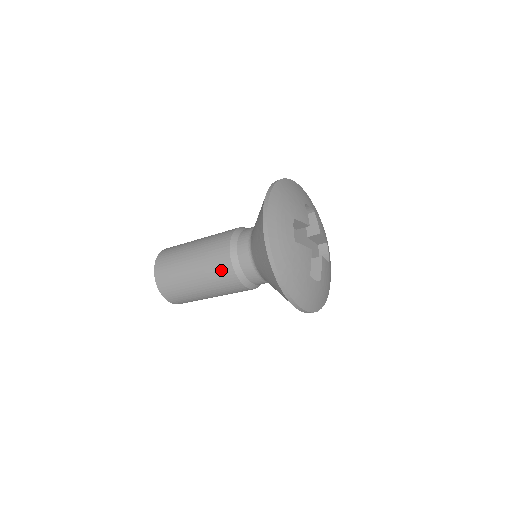
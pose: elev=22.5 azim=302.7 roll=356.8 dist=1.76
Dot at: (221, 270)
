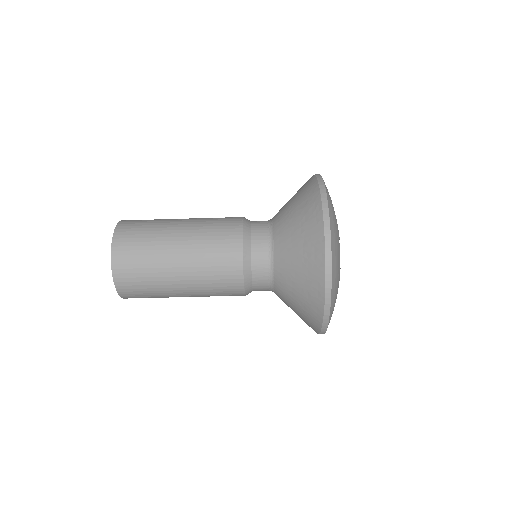
Dot at: (225, 280)
